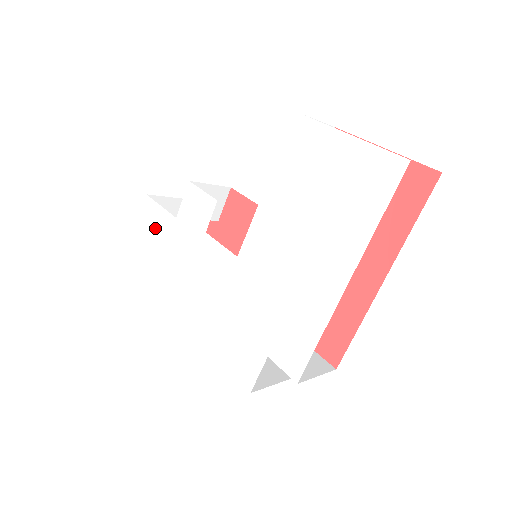
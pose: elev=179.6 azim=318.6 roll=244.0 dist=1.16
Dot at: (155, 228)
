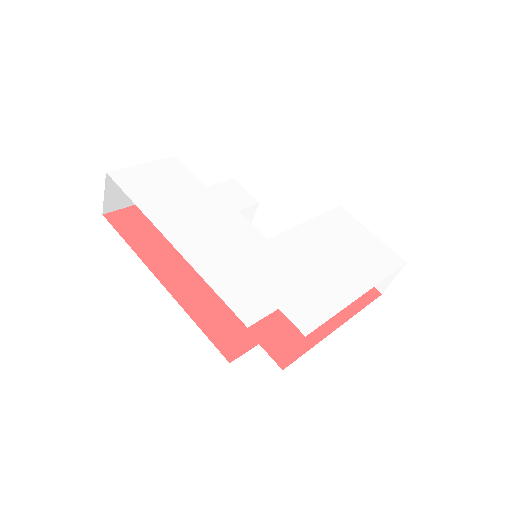
Dot at: (174, 177)
